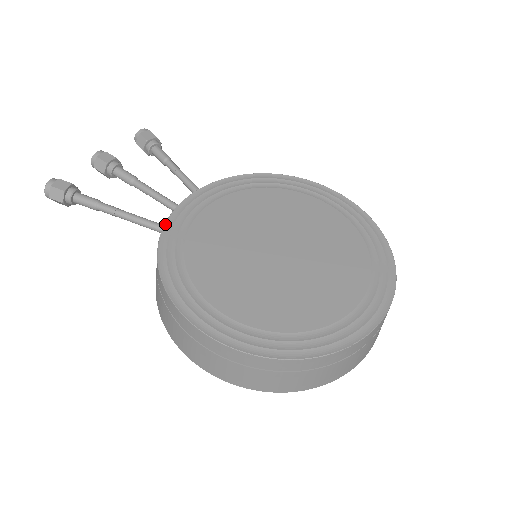
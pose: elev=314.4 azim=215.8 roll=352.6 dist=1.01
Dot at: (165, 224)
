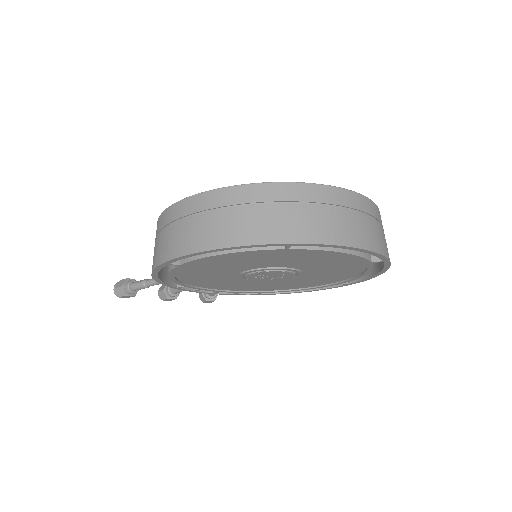
Dot at: occluded
